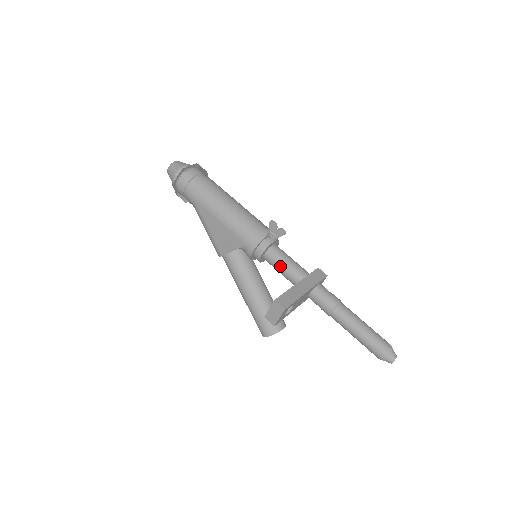
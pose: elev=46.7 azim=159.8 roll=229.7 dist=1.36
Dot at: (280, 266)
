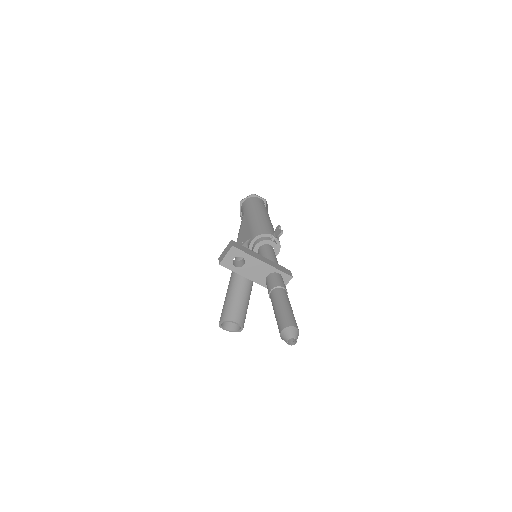
Dot at: (263, 255)
